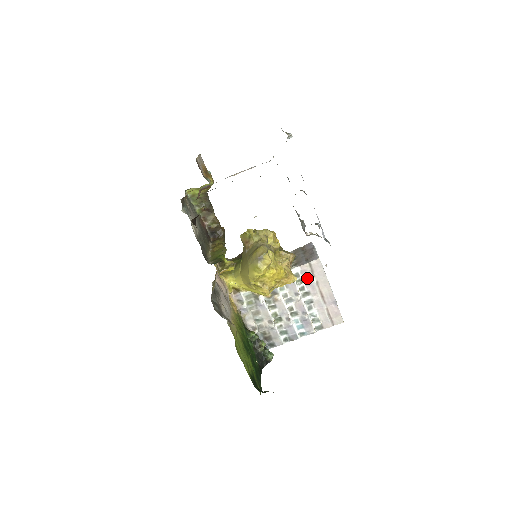
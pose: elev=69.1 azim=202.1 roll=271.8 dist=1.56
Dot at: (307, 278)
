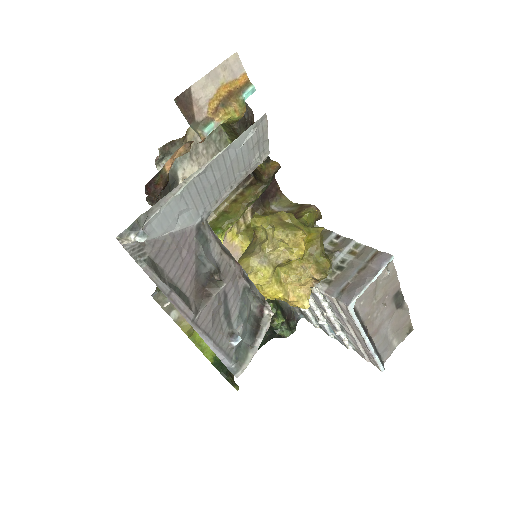
Dot at: (335, 308)
